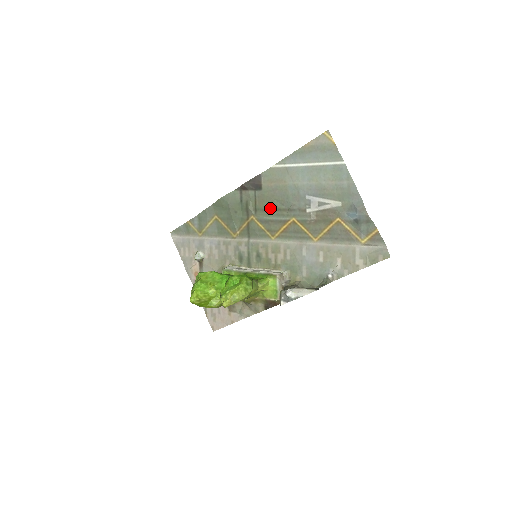
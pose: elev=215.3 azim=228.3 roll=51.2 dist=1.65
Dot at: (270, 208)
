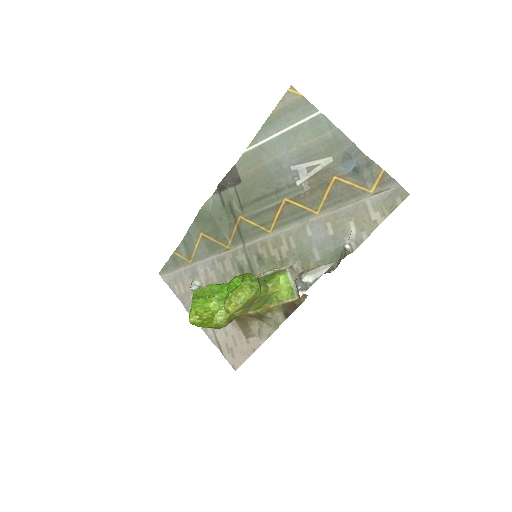
Dot at: (256, 198)
